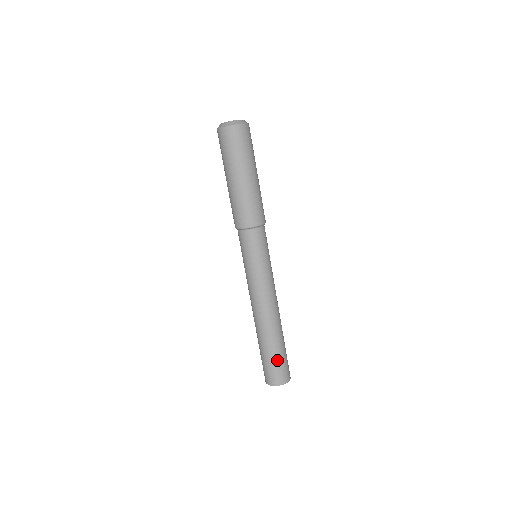
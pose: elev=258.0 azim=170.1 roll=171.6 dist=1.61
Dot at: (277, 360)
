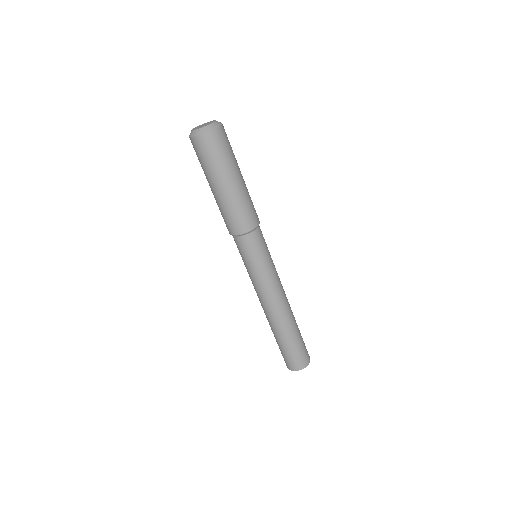
Dot at: (286, 351)
